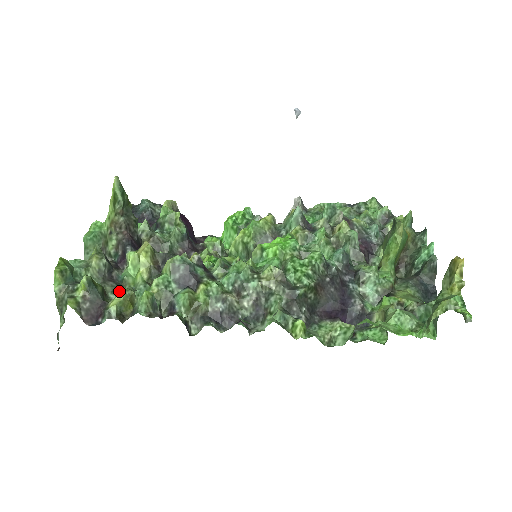
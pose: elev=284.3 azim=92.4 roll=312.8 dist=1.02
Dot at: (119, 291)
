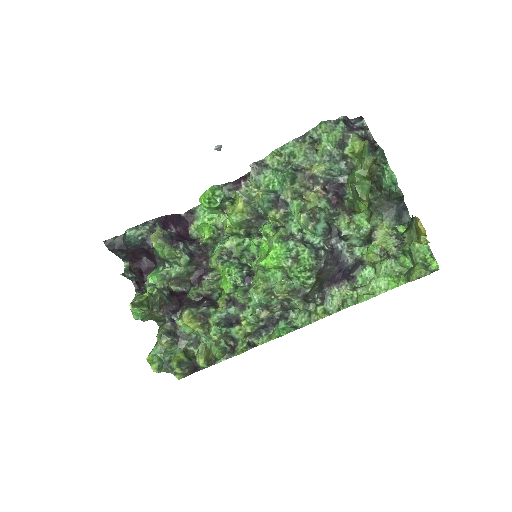
Dot at: (198, 357)
